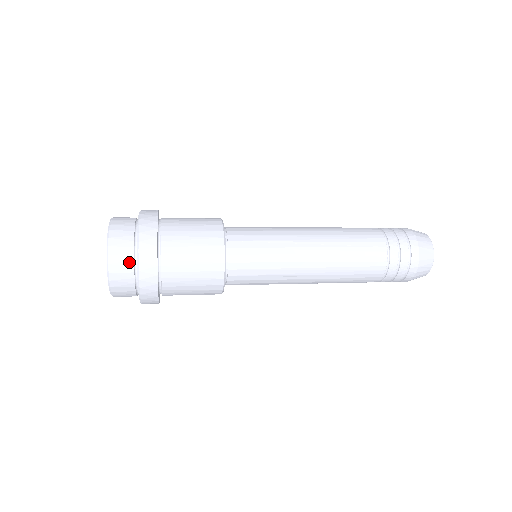
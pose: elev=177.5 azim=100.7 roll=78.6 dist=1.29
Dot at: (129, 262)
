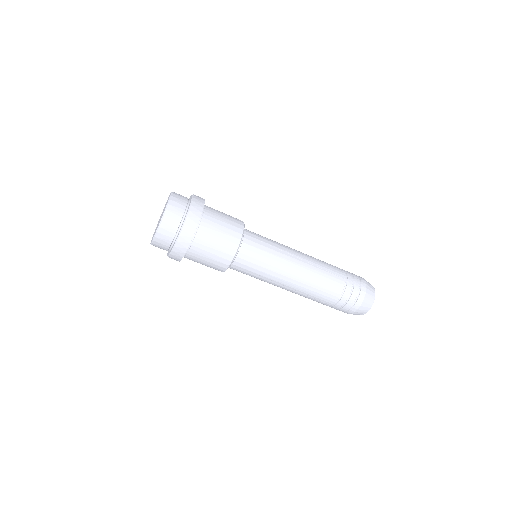
Dot at: (185, 197)
